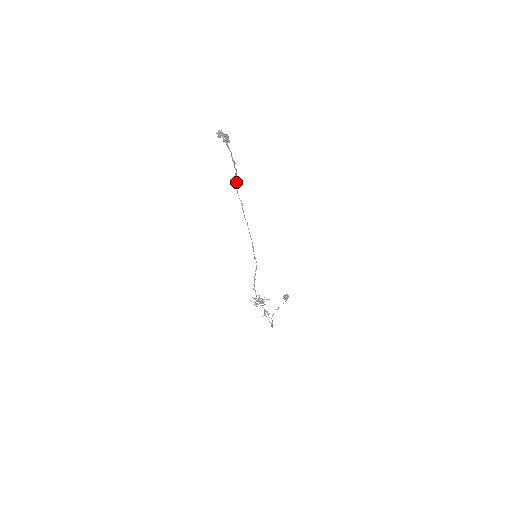
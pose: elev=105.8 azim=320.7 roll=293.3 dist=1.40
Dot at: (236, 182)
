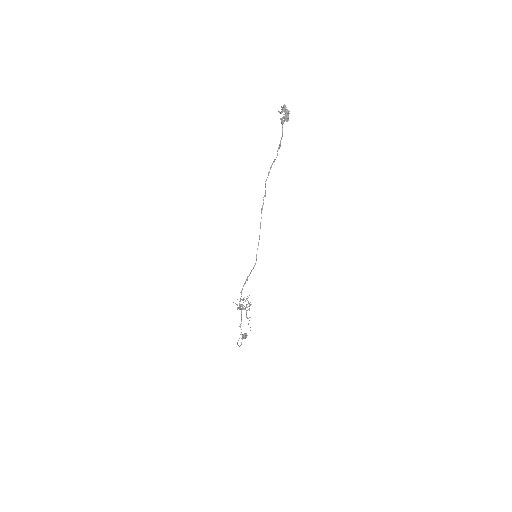
Dot at: occluded
